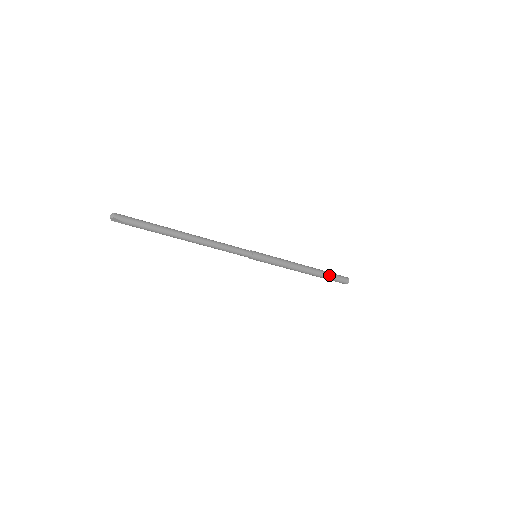
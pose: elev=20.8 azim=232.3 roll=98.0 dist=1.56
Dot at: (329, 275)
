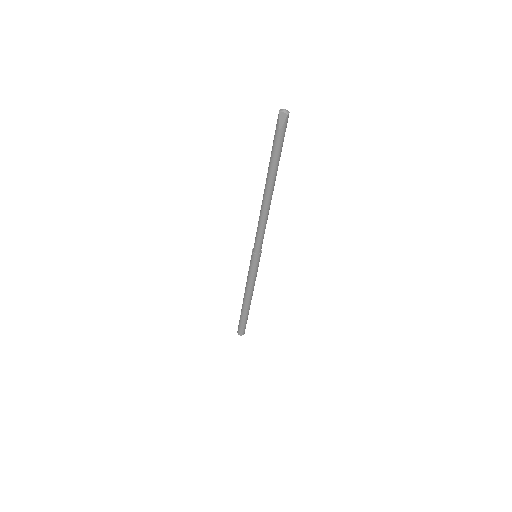
Dot at: (247, 318)
